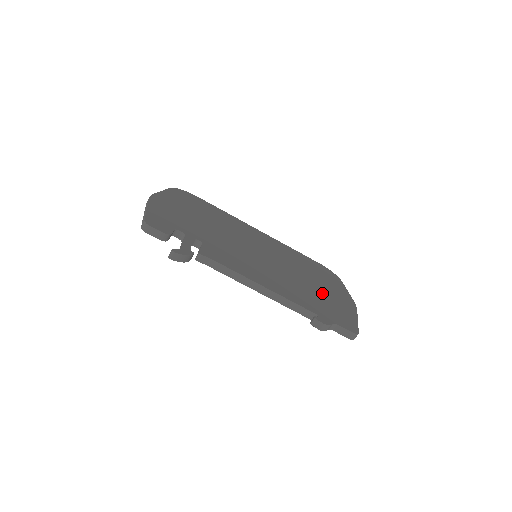
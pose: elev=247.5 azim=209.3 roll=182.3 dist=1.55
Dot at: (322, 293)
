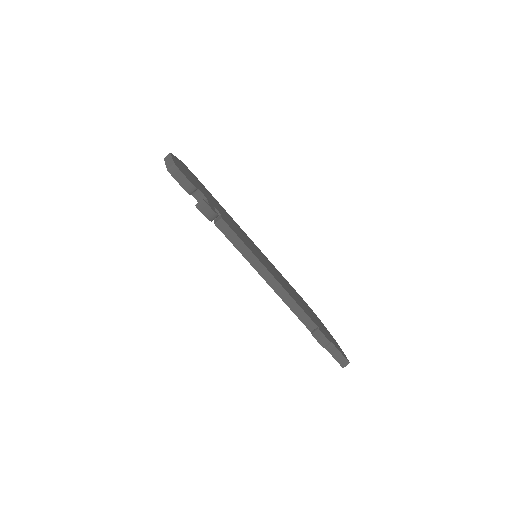
Dot at: (312, 315)
